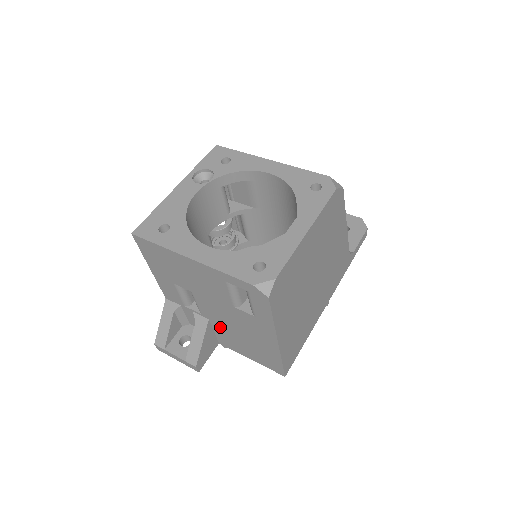
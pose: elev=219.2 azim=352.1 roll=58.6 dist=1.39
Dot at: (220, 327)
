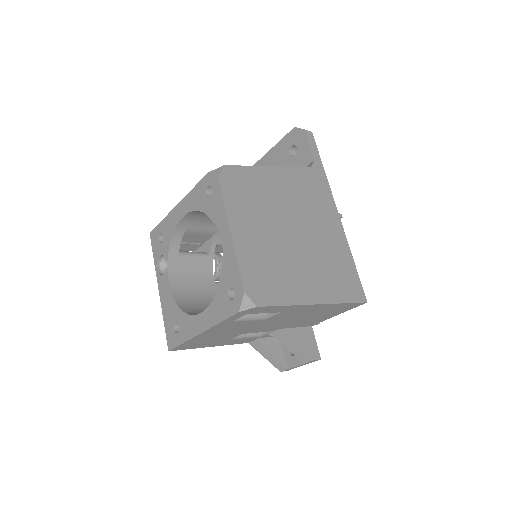
Dot at: (290, 325)
